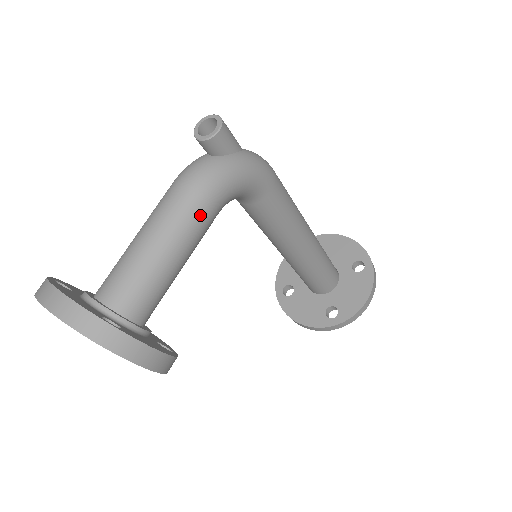
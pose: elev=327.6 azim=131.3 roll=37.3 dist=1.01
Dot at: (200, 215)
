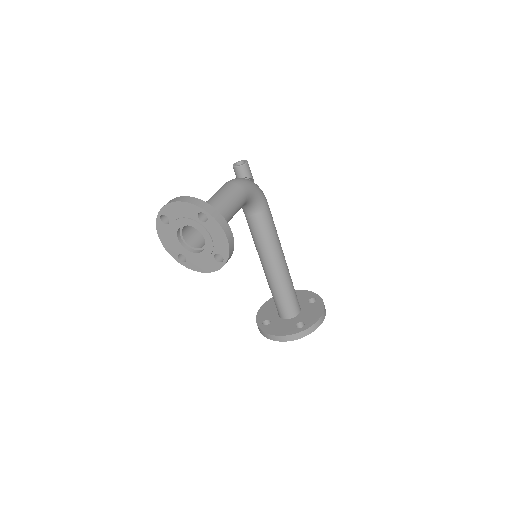
Dot at: (240, 194)
